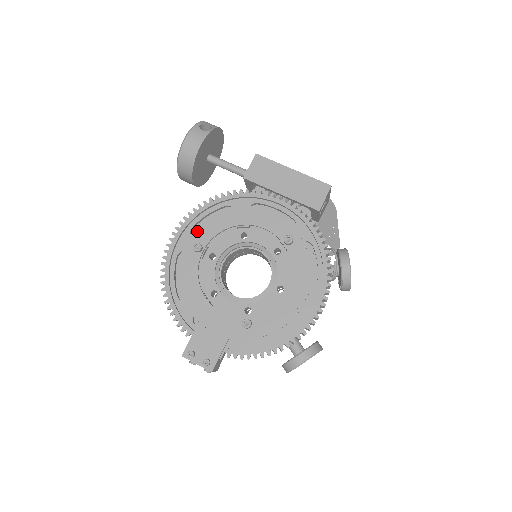
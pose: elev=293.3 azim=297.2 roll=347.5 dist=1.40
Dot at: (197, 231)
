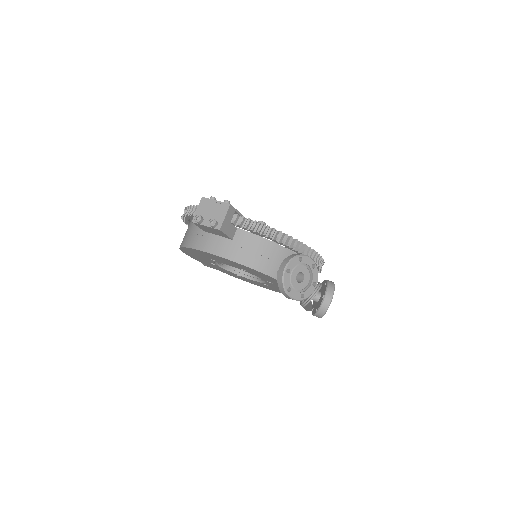
Dot at: occluded
